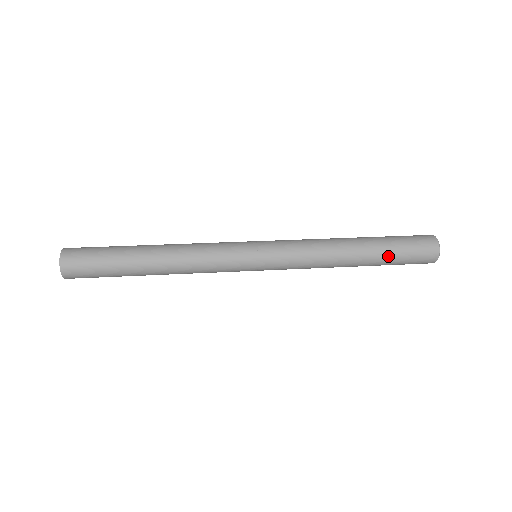
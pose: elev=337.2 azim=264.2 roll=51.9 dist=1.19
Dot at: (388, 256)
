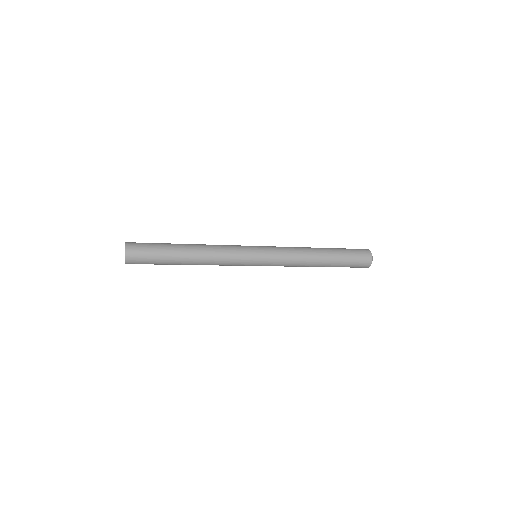
Dot at: (340, 263)
